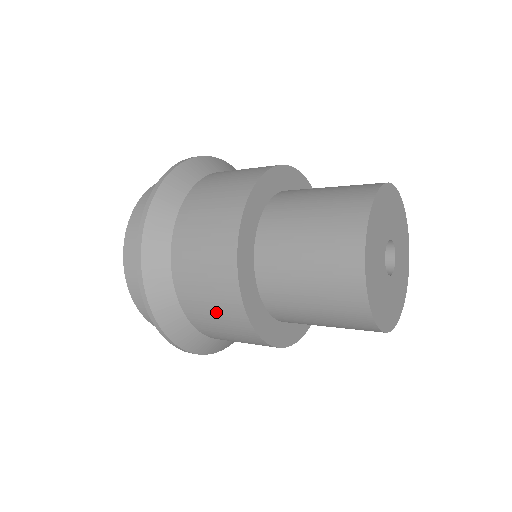
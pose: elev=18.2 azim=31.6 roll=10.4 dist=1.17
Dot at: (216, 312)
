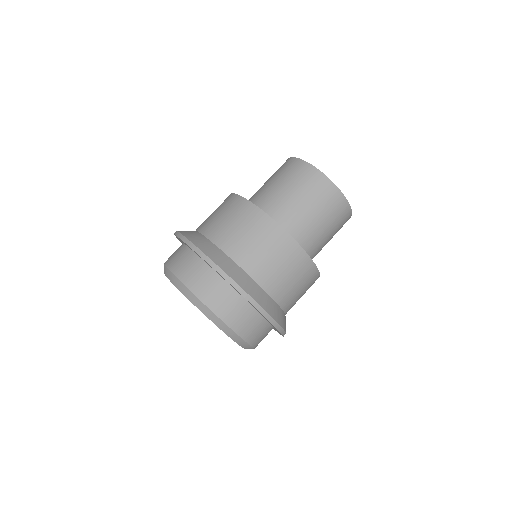
Dot at: (280, 261)
